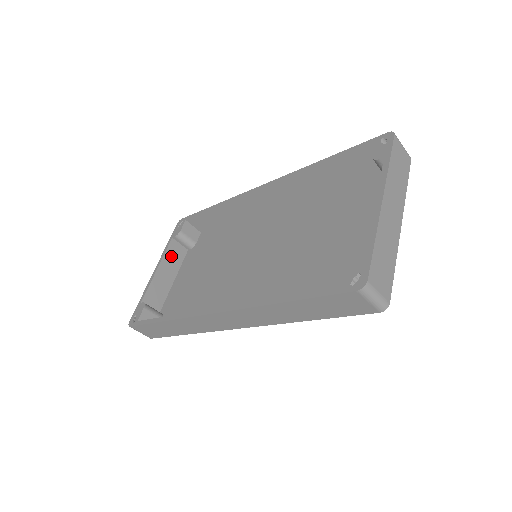
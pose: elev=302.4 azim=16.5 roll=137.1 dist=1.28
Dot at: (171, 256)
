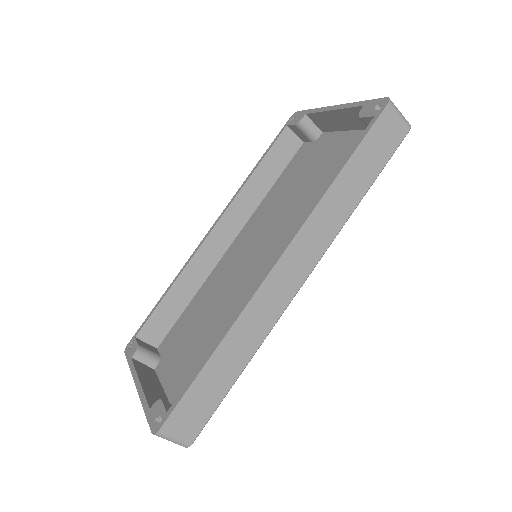
Dot at: (143, 372)
